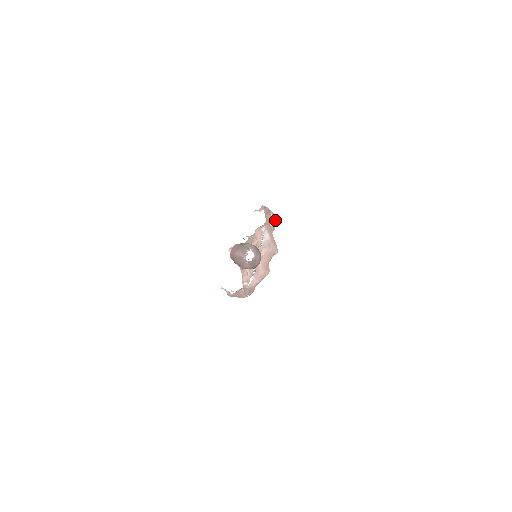
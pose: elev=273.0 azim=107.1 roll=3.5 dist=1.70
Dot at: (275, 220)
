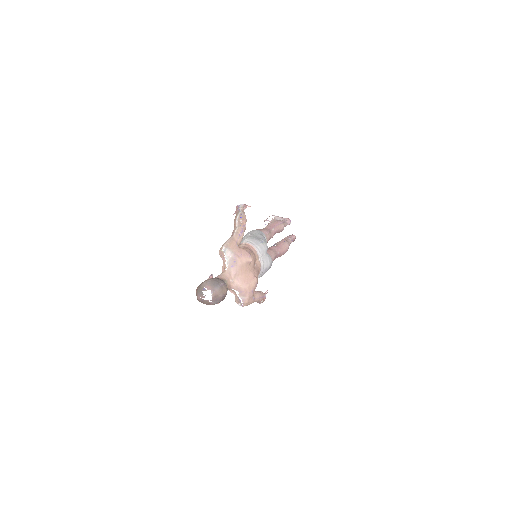
Dot at: (242, 223)
